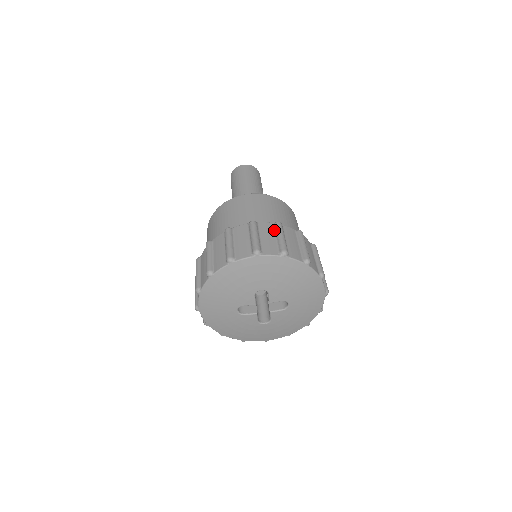
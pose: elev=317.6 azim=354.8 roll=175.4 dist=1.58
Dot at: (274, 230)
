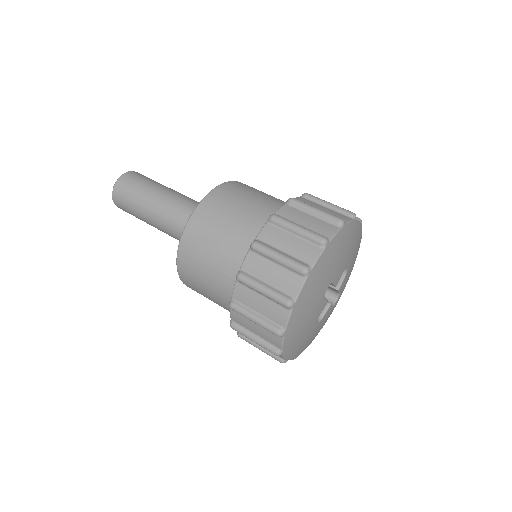
Dot at: (280, 229)
